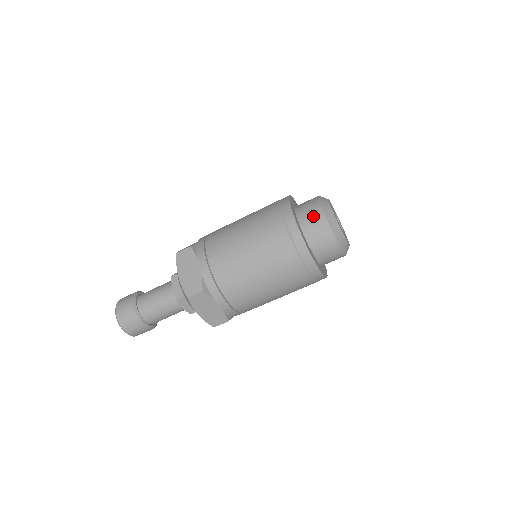
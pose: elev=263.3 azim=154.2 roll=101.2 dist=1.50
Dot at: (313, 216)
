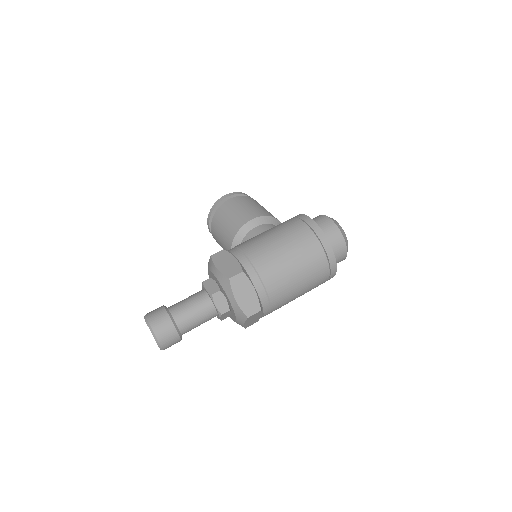
Dot at: (336, 240)
